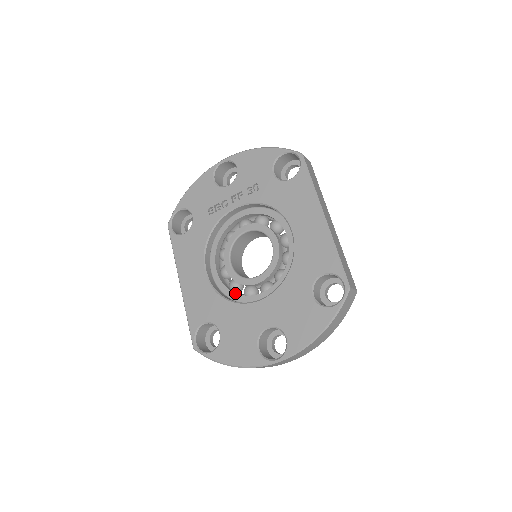
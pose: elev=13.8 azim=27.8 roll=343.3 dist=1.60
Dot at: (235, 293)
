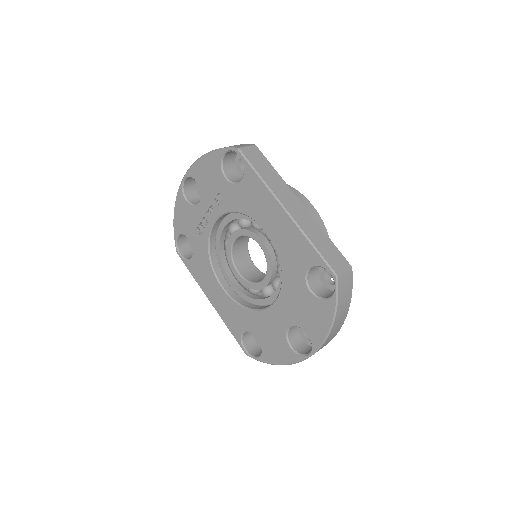
Dot at: (254, 299)
